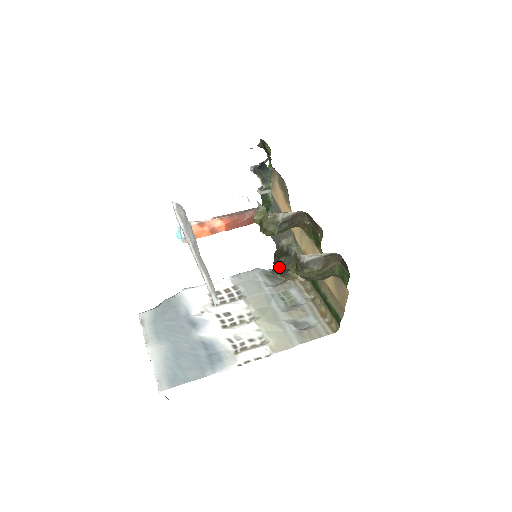
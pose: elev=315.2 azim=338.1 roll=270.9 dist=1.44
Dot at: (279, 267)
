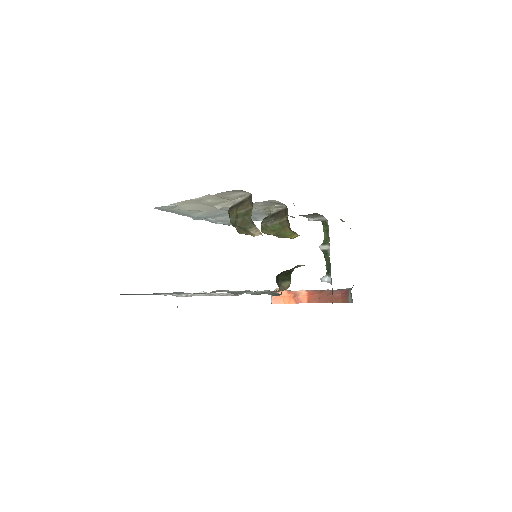
Dot at: (277, 278)
